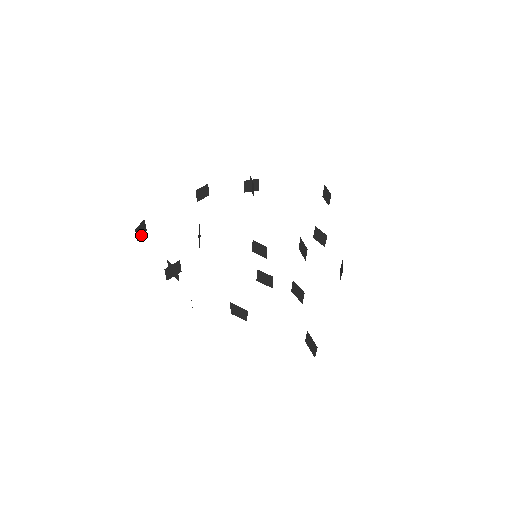
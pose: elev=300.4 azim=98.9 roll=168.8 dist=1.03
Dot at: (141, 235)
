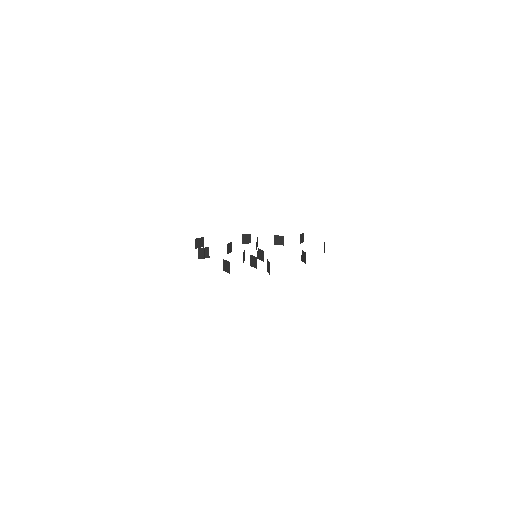
Dot at: (199, 246)
